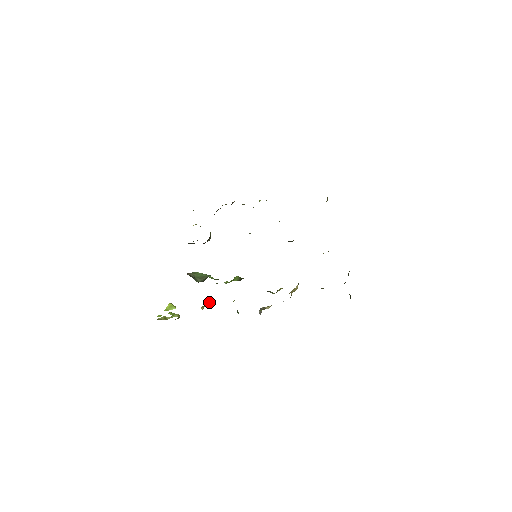
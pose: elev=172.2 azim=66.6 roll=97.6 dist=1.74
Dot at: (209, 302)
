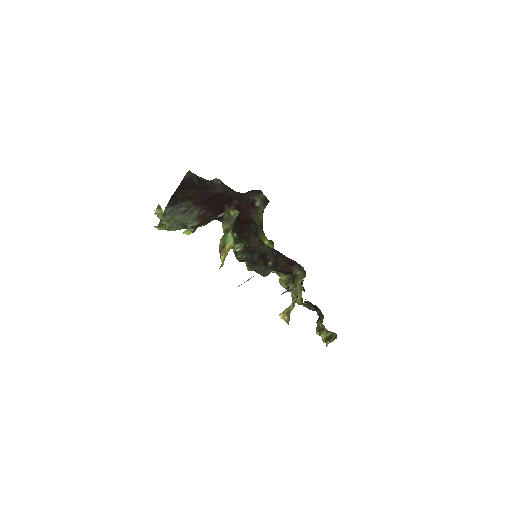
Dot at: occluded
